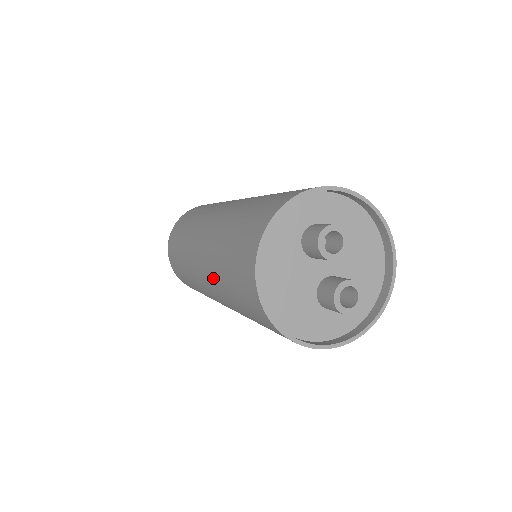
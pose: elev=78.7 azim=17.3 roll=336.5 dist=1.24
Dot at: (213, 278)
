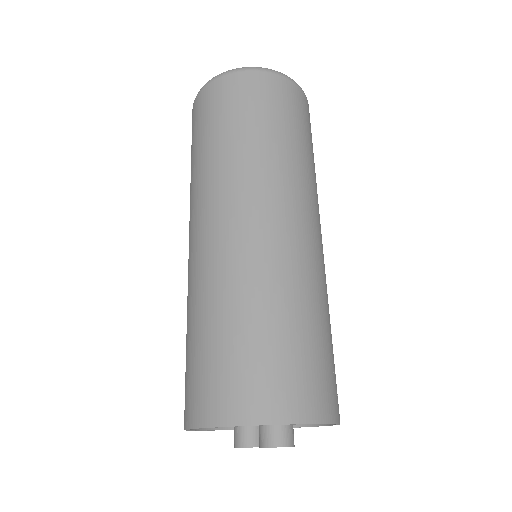
Dot at: (194, 288)
